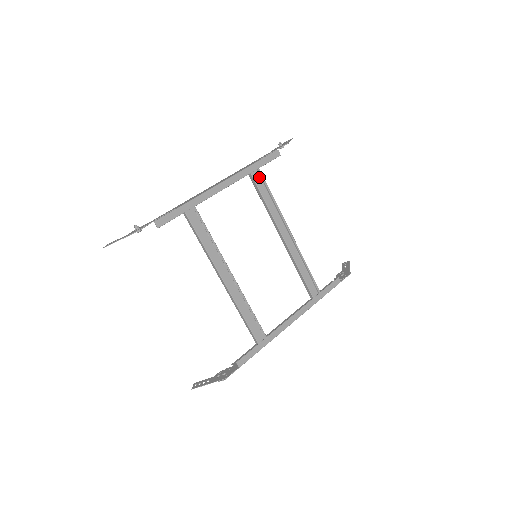
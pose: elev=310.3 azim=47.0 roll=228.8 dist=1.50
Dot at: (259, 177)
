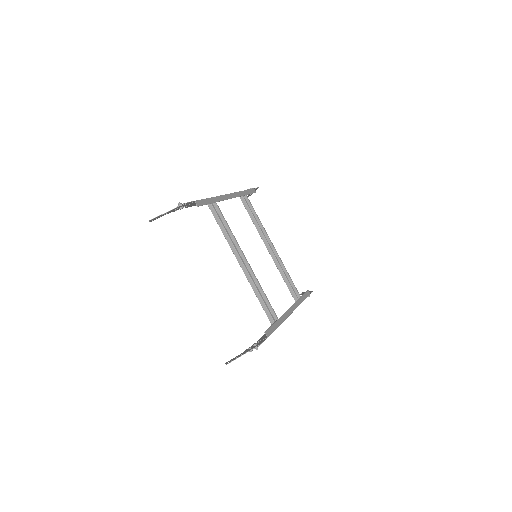
Dot at: occluded
